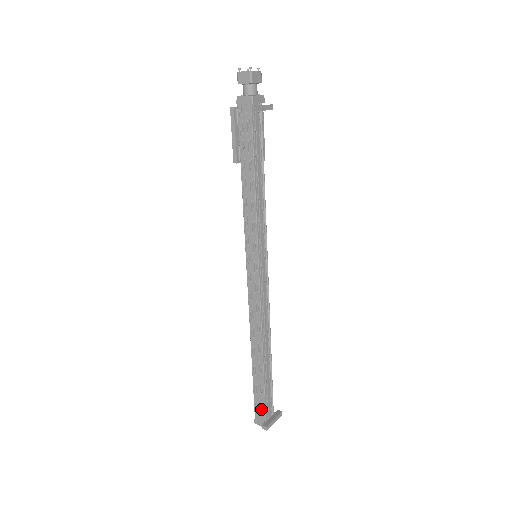
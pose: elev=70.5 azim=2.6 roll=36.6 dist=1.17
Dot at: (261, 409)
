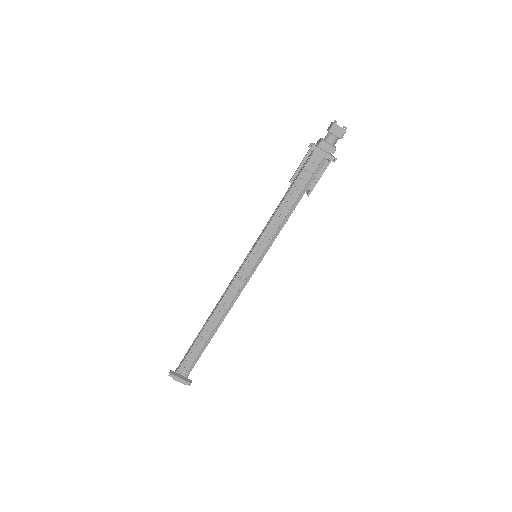
Dot at: occluded
